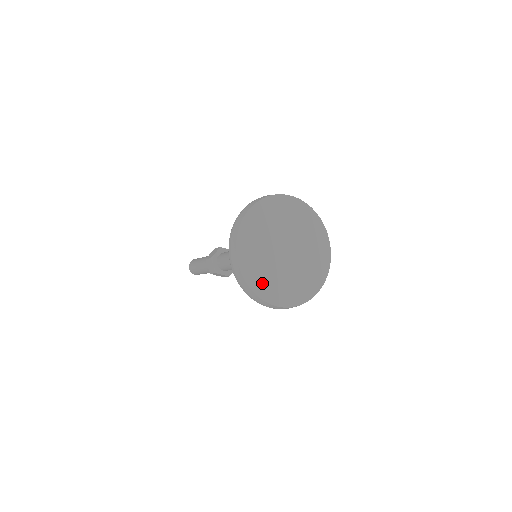
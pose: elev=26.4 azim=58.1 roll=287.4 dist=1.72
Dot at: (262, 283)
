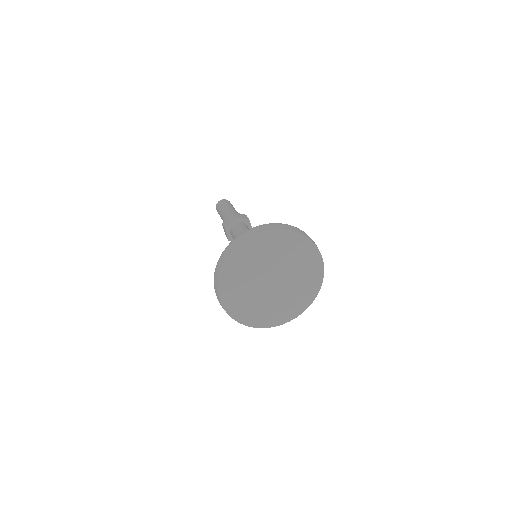
Dot at: (243, 311)
